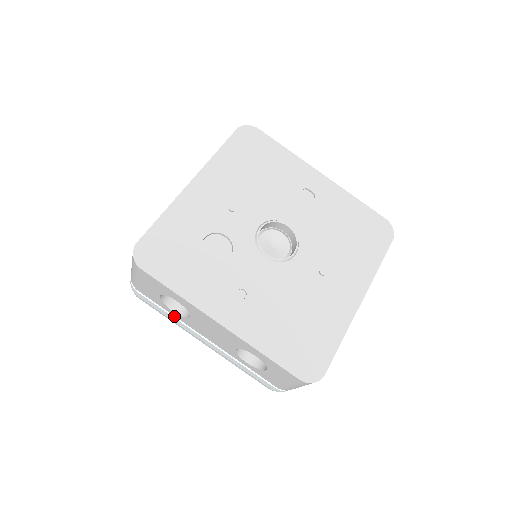
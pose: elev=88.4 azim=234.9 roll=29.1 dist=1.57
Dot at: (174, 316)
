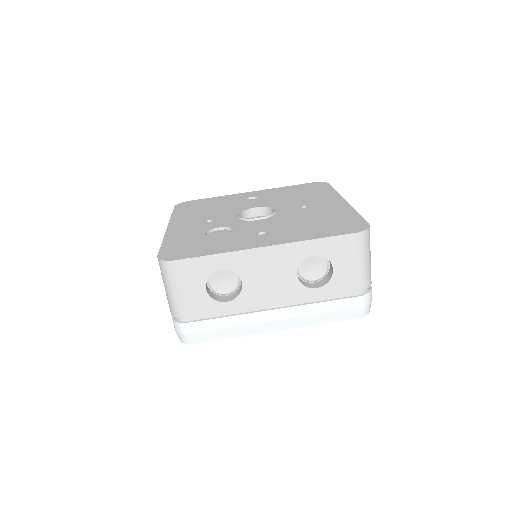
Dot at: (232, 315)
